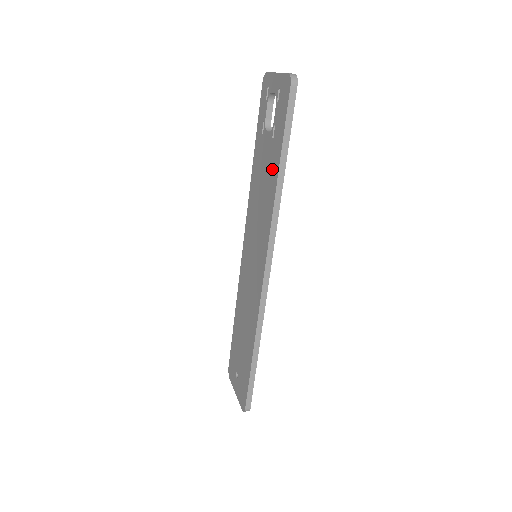
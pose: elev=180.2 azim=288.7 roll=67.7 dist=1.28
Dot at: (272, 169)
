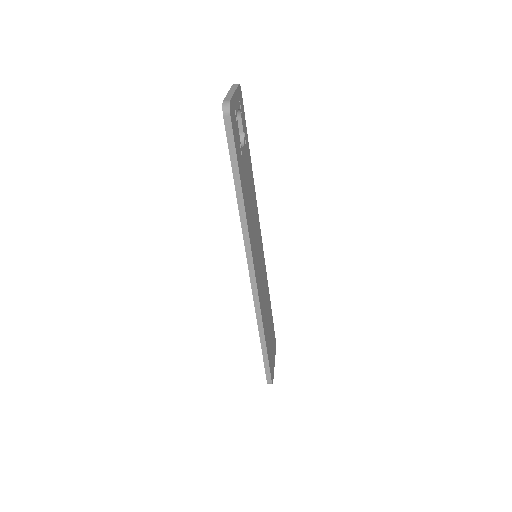
Dot at: occluded
